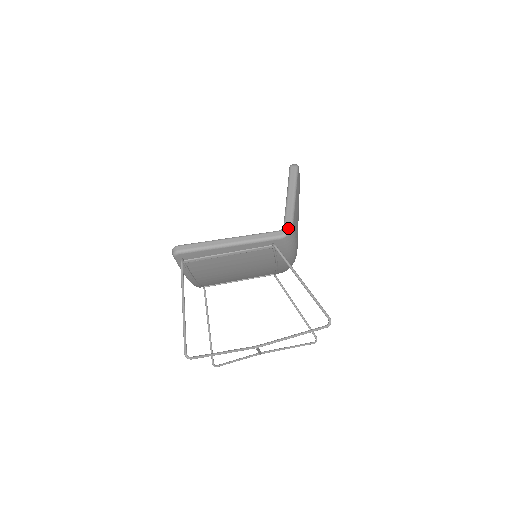
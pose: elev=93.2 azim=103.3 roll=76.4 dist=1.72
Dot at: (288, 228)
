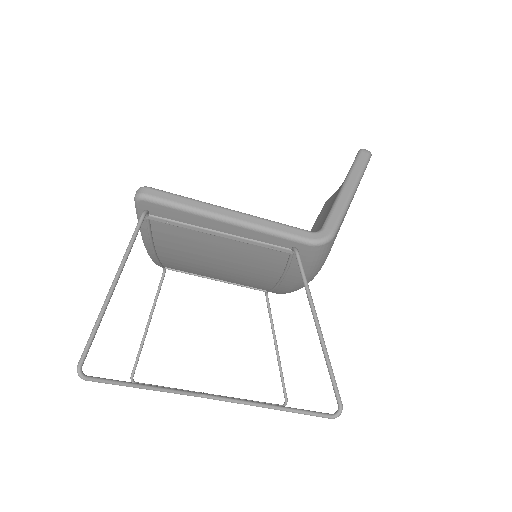
Dot at: (328, 234)
